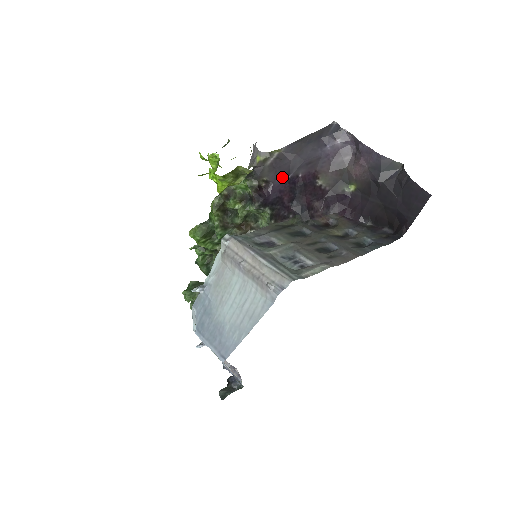
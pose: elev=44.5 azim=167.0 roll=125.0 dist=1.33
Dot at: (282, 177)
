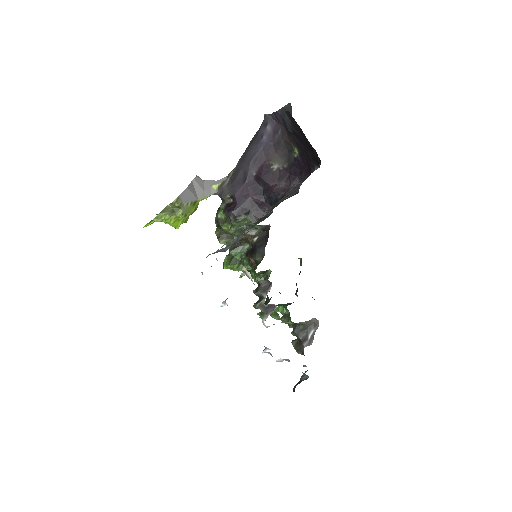
Dot at: (240, 186)
